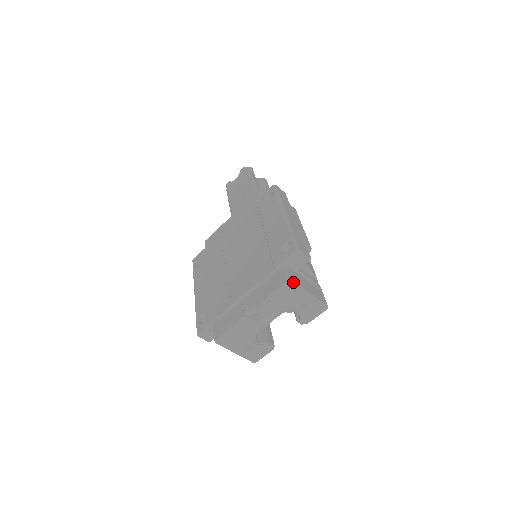
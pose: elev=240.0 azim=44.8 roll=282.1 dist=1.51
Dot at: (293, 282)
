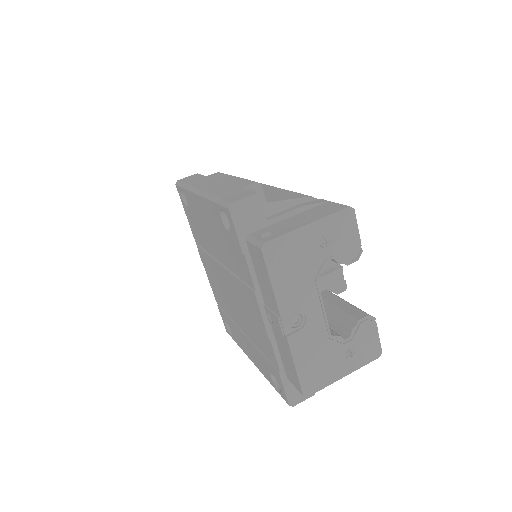
Dot at: (269, 242)
